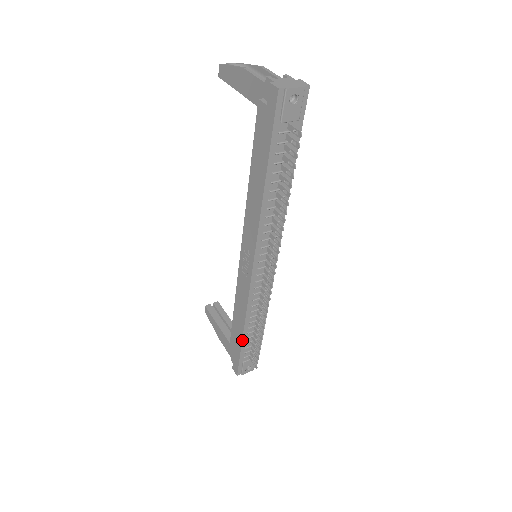
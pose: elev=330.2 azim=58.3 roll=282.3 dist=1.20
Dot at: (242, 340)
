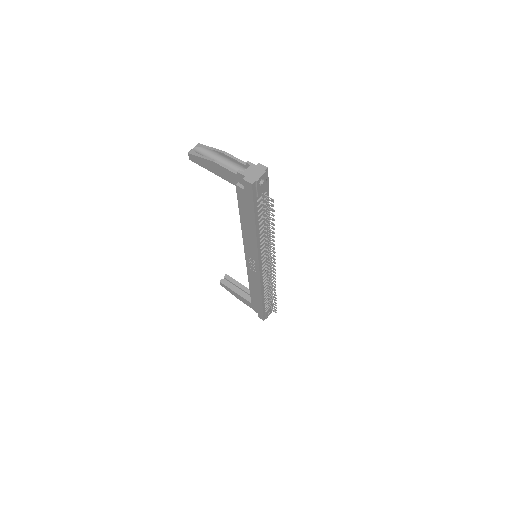
Dot at: (262, 303)
